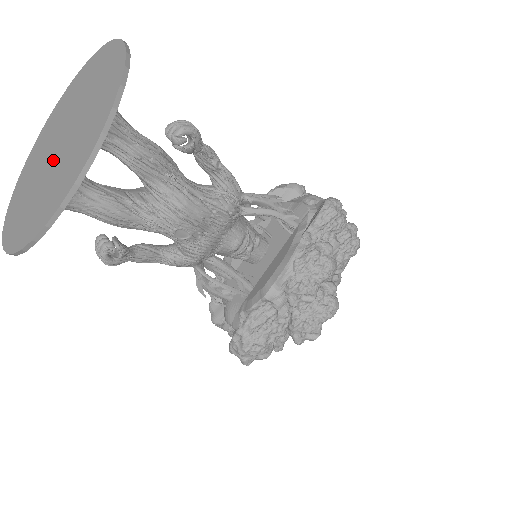
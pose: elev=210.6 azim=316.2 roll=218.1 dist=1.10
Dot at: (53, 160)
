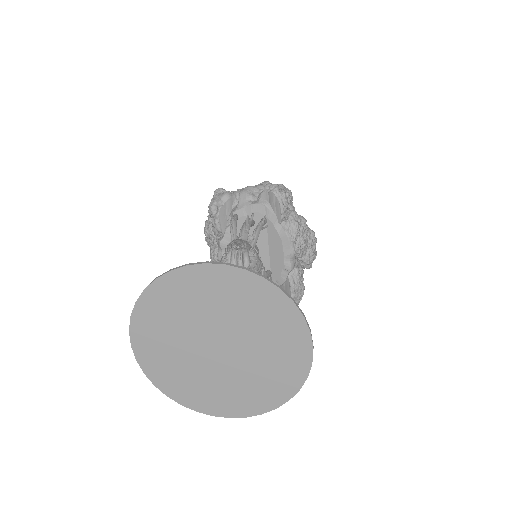
Dot at: (233, 357)
